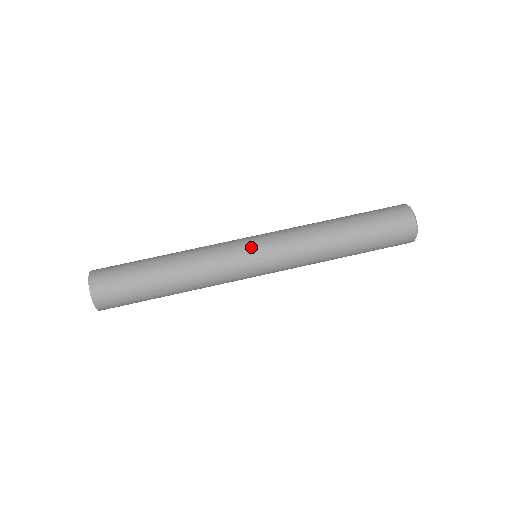
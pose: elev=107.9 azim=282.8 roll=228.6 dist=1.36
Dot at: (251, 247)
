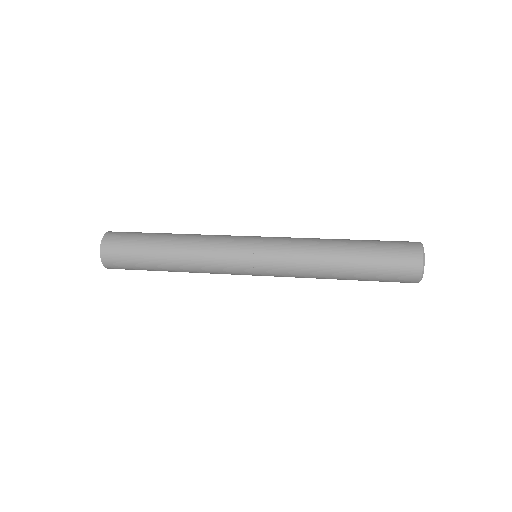
Dot at: occluded
